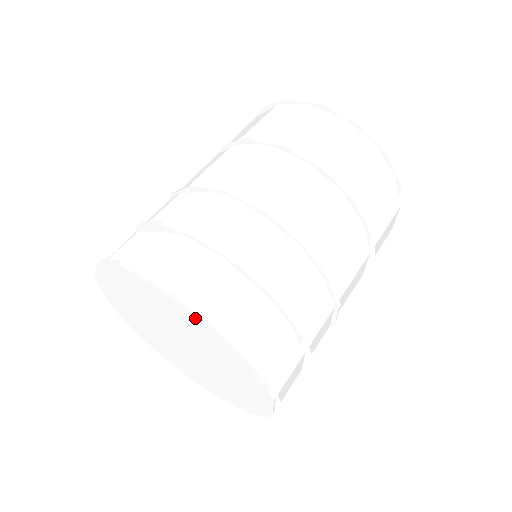
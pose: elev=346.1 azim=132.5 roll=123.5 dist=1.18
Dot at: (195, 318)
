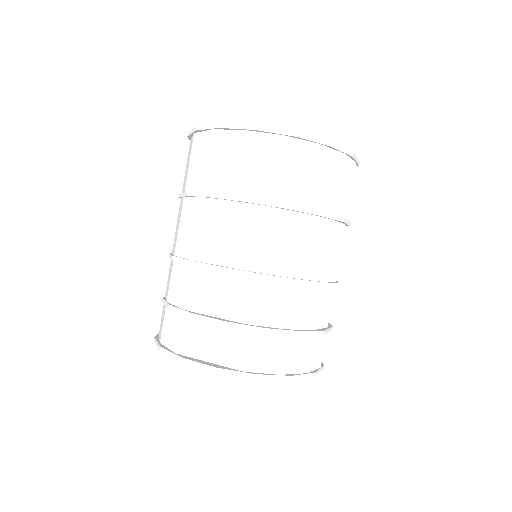
Dot at: occluded
